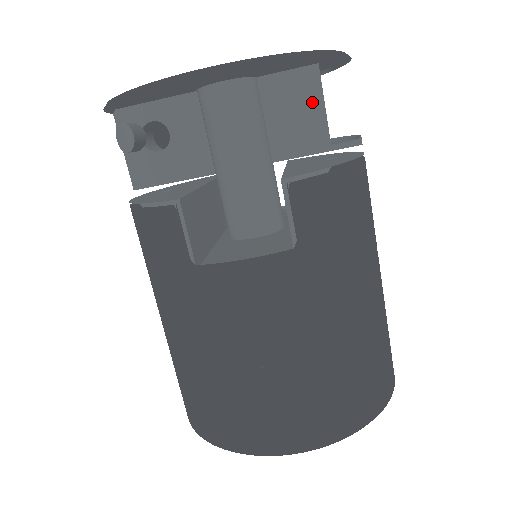
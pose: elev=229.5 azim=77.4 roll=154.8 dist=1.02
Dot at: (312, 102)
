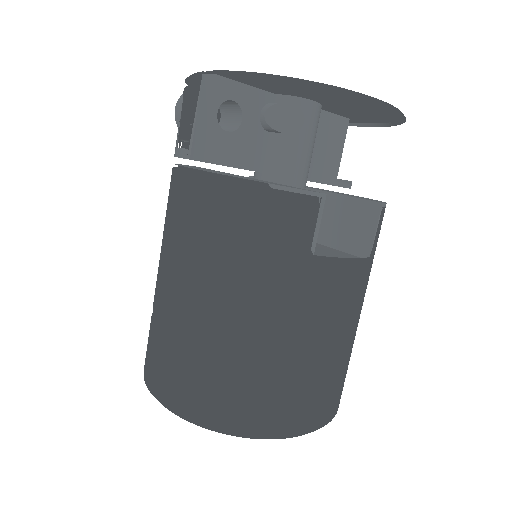
Dot at: (338, 145)
